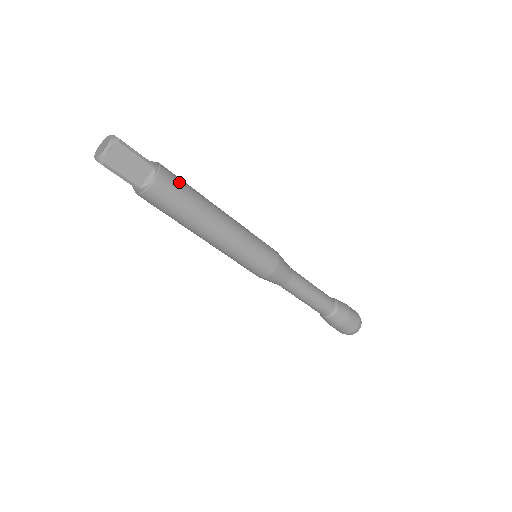
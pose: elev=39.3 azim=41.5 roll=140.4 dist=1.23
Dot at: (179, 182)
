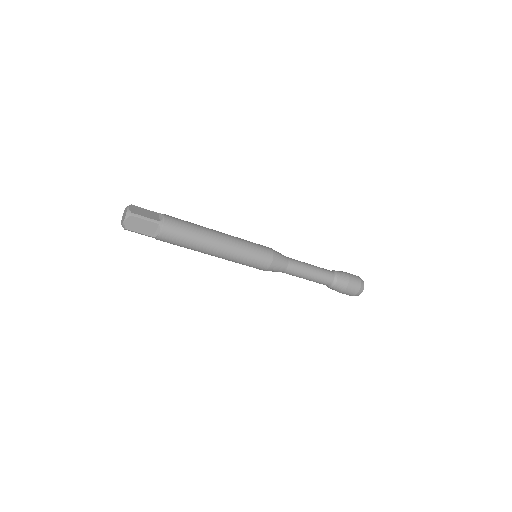
Dot at: (180, 227)
